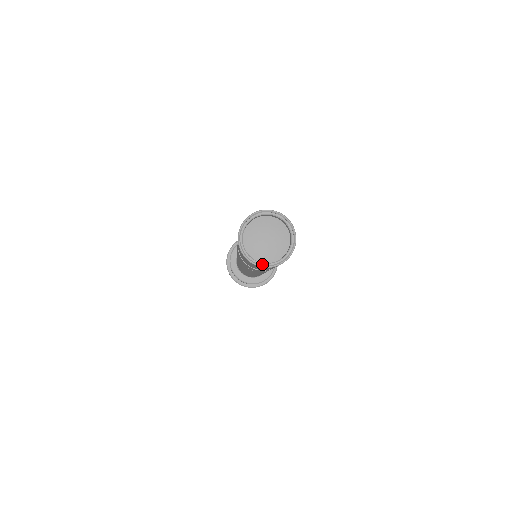
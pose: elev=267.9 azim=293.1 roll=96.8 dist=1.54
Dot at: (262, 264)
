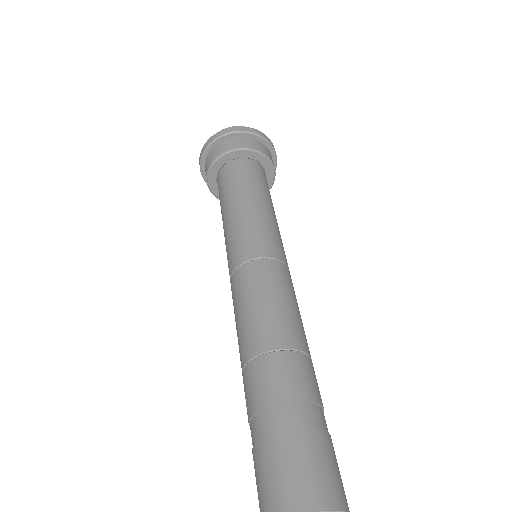
Dot at: out of frame
